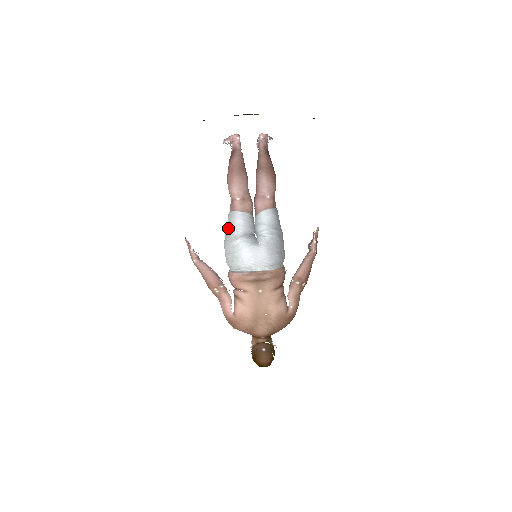
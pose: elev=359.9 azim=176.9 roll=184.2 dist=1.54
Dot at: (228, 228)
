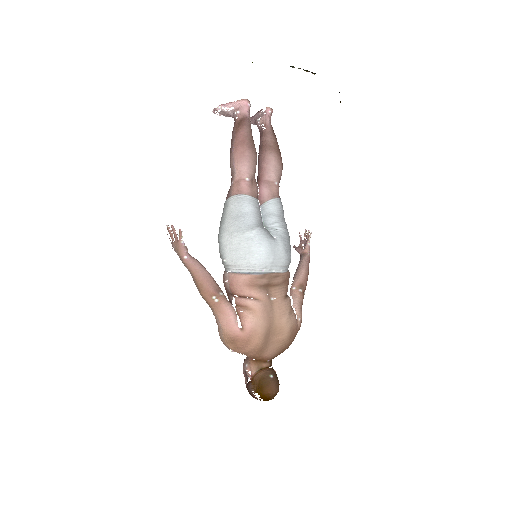
Dot at: (234, 215)
